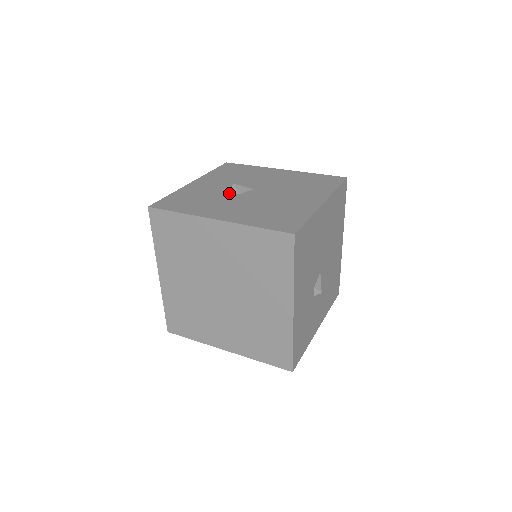
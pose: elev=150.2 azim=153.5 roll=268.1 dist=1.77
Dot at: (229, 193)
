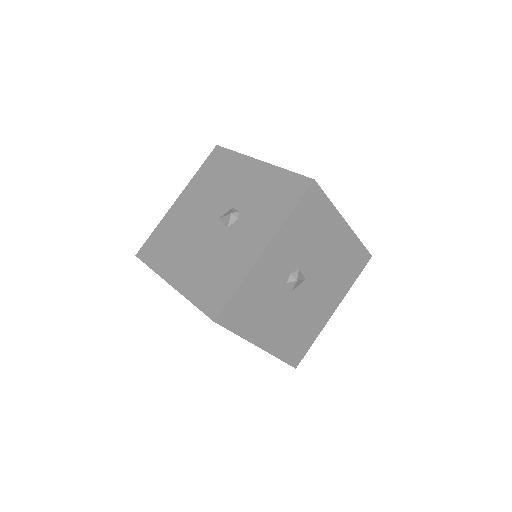
Dot at: (286, 289)
